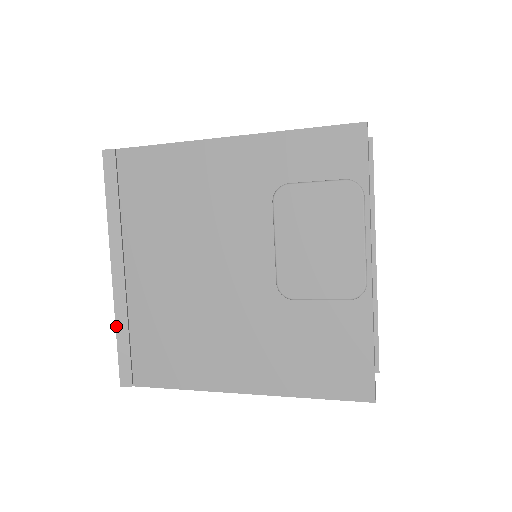
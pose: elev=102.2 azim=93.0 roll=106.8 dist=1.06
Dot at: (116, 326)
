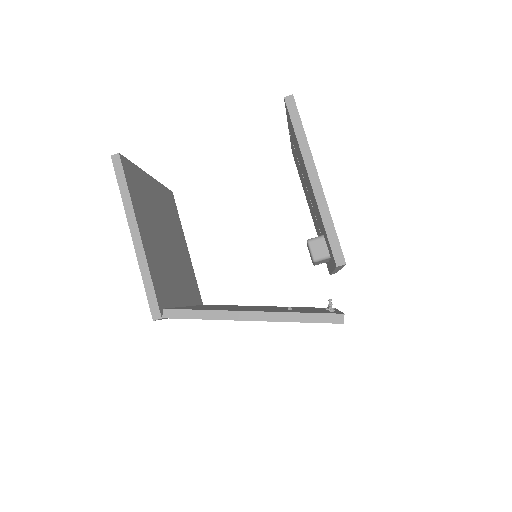
Dot at: occluded
